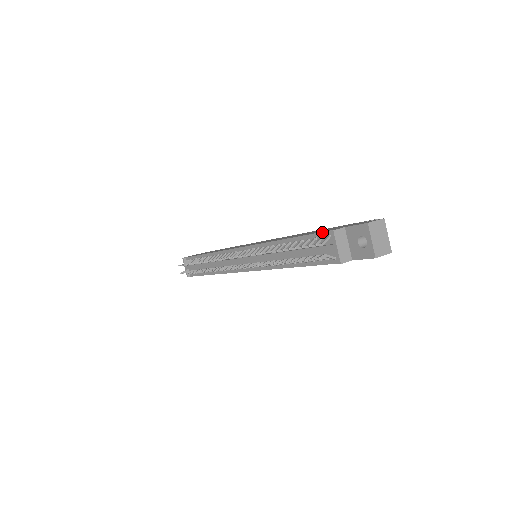
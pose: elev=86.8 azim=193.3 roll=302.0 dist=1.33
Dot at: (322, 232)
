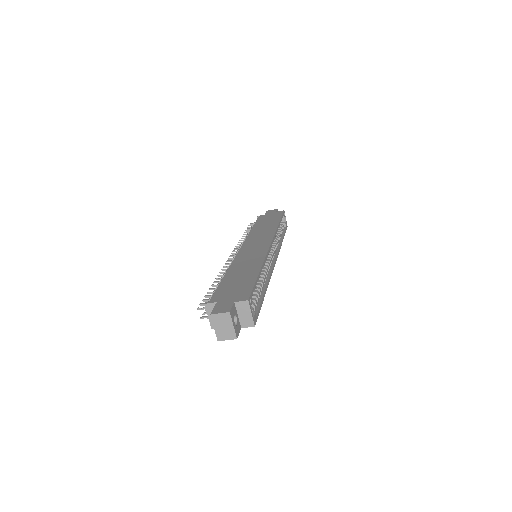
Dot at: (212, 295)
